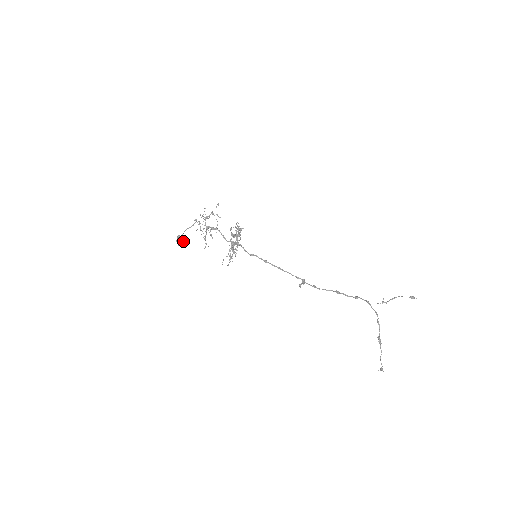
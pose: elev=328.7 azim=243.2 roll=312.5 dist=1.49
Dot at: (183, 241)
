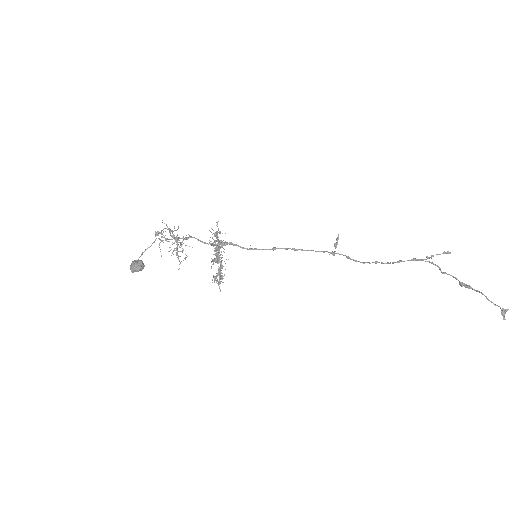
Dot at: (143, 264)
